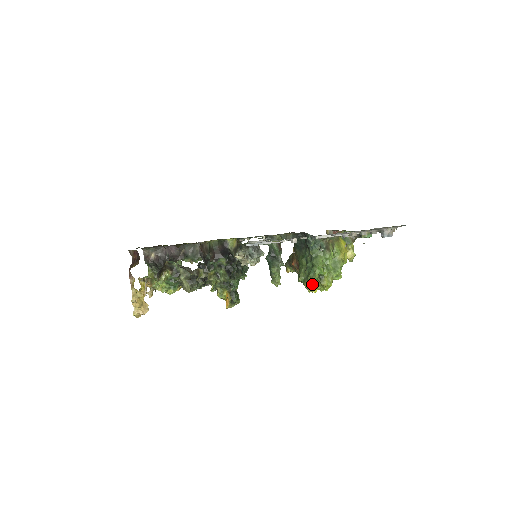
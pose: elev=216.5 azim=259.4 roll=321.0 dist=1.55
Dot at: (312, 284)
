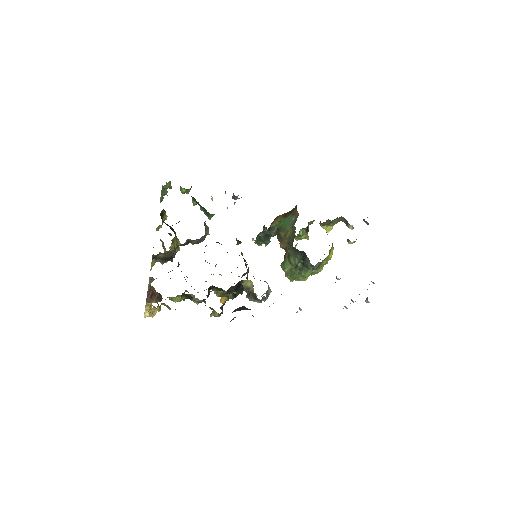
Dot at: (292, 280)
